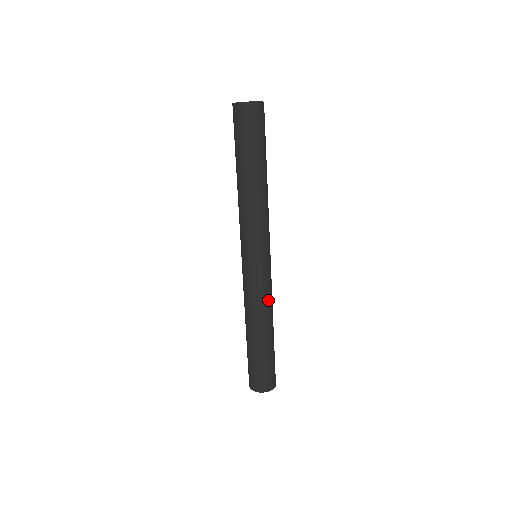
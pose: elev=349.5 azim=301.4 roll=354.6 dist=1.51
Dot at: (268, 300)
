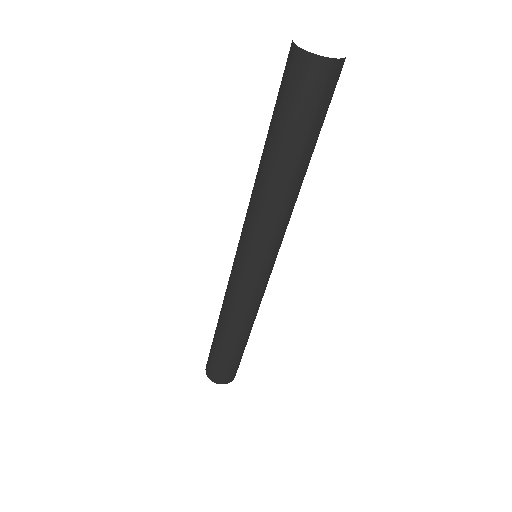
Dot at: occluded
